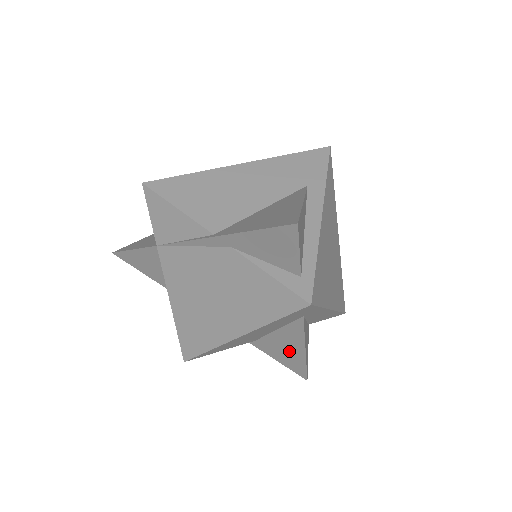
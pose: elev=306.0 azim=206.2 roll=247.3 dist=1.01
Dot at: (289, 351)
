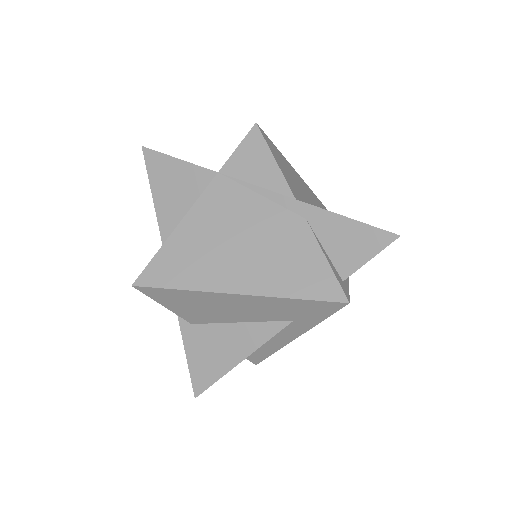
Dot at: (221, 353)
